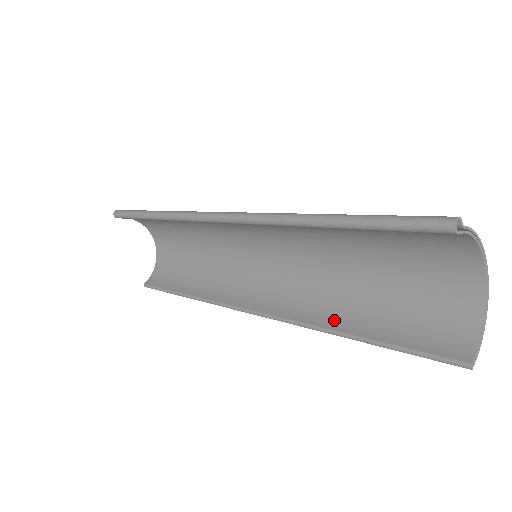
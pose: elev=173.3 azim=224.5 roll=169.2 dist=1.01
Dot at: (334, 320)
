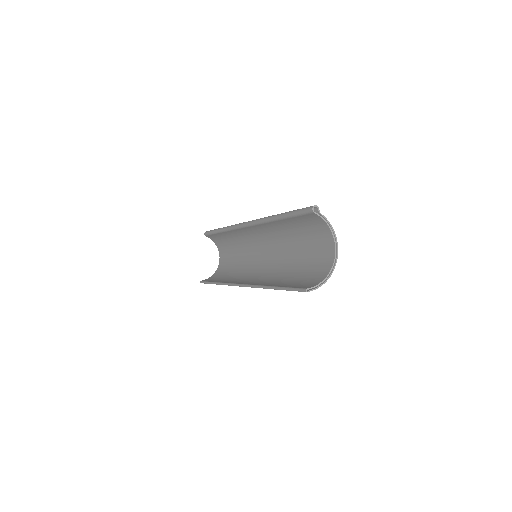
Dot at: (271, 284)
